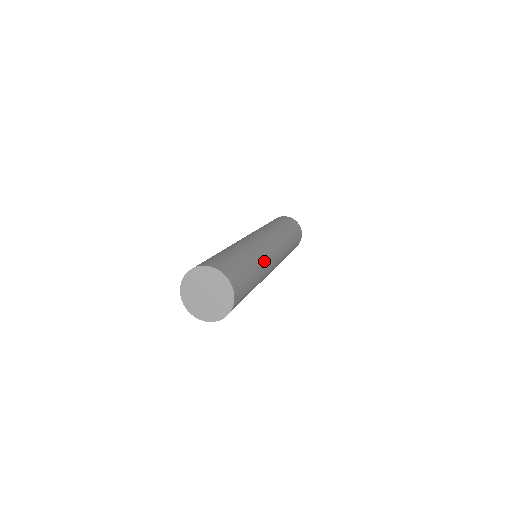
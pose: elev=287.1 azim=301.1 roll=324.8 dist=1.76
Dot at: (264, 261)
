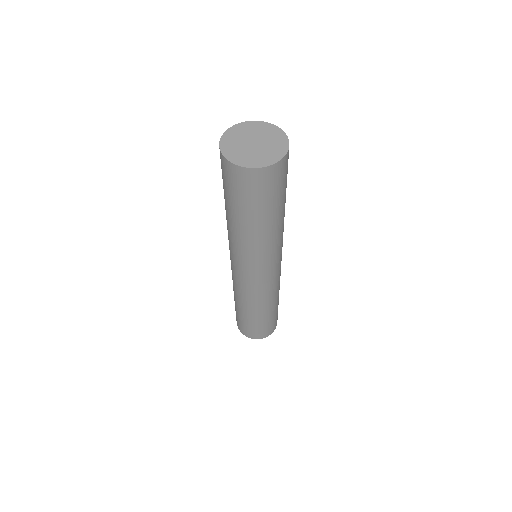
Dot at: occluded
